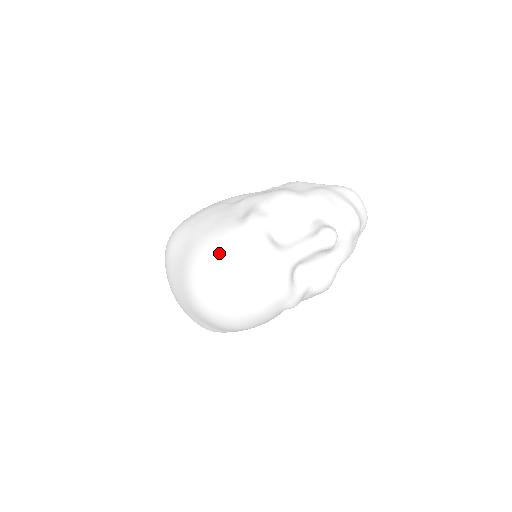
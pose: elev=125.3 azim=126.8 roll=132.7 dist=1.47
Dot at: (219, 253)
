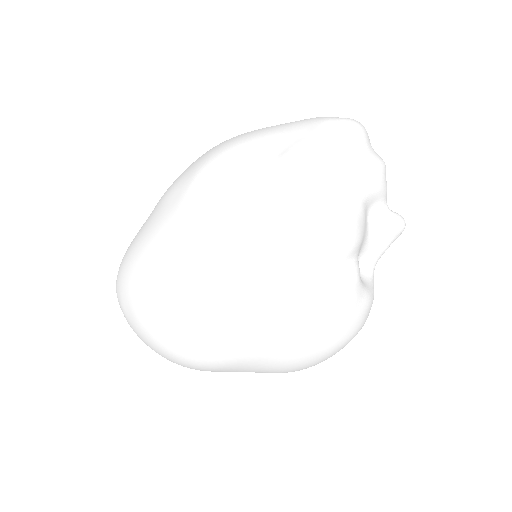
Dot at: (339, 346)
